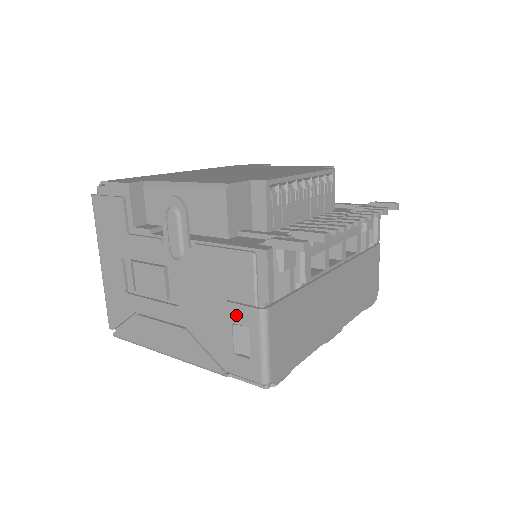
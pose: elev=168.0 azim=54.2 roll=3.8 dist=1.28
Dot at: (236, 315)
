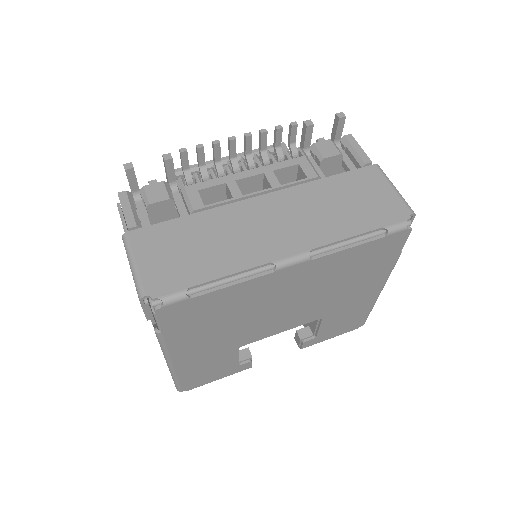
Dot at: occluded
